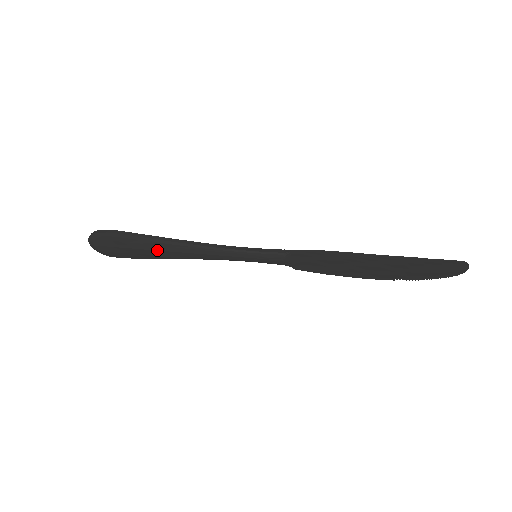
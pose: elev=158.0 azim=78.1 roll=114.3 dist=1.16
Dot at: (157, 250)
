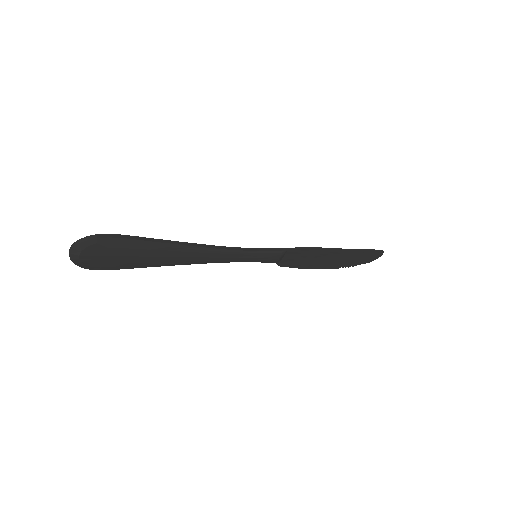
Dot at: (164, 256)
